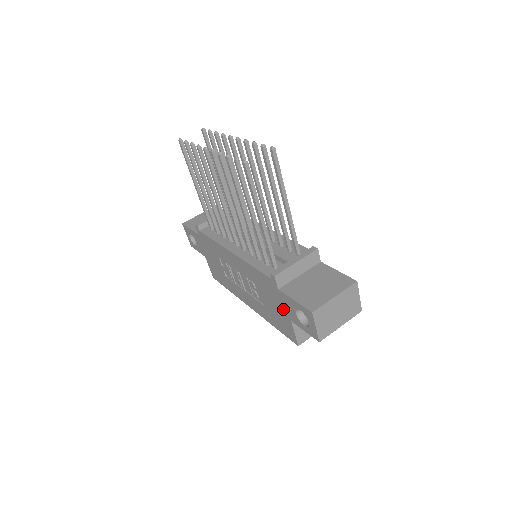
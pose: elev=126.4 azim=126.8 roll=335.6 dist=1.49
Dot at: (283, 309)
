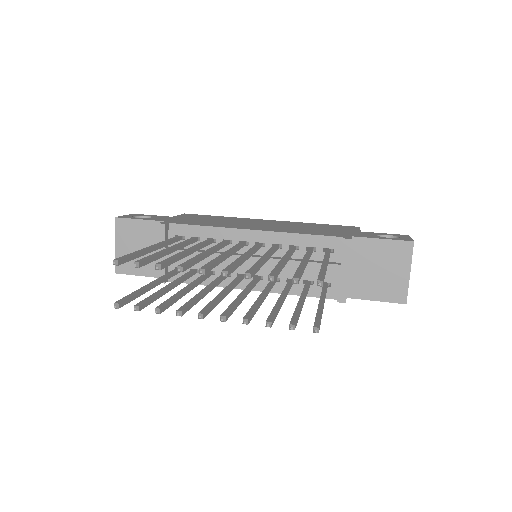
Dot at: occluded
